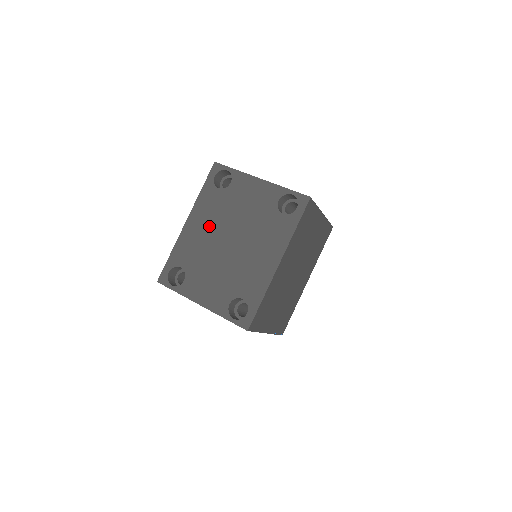
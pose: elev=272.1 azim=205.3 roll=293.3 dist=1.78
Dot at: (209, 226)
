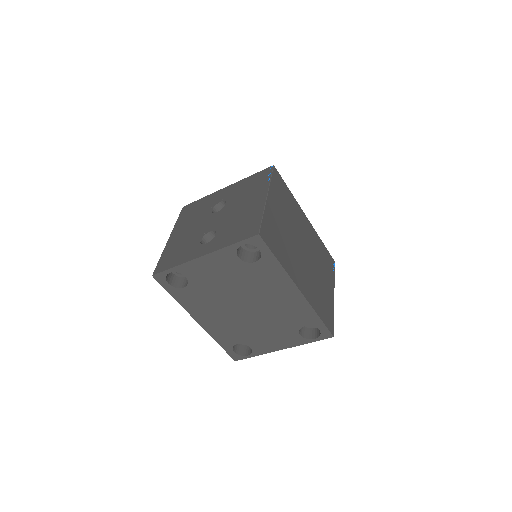
Dot at: (216, 312)
